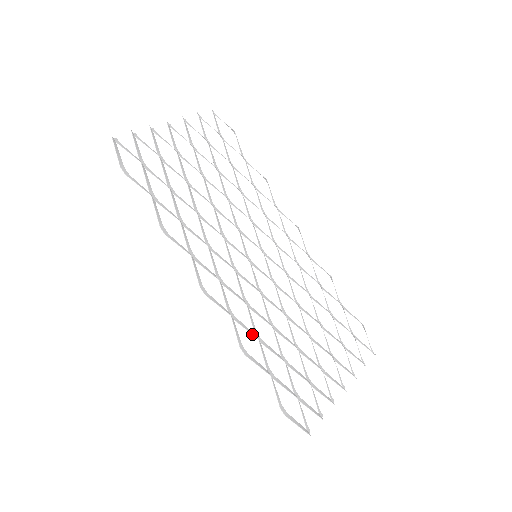
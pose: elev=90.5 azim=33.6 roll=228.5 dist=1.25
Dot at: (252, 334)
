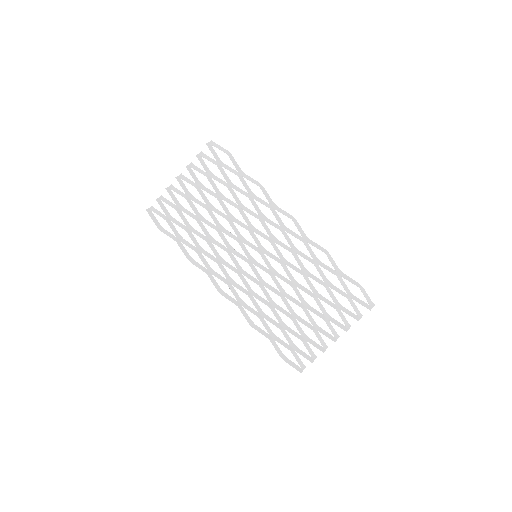
Dot at: occluded
